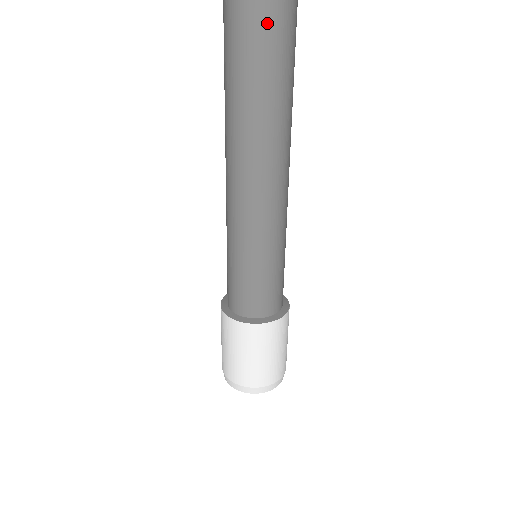
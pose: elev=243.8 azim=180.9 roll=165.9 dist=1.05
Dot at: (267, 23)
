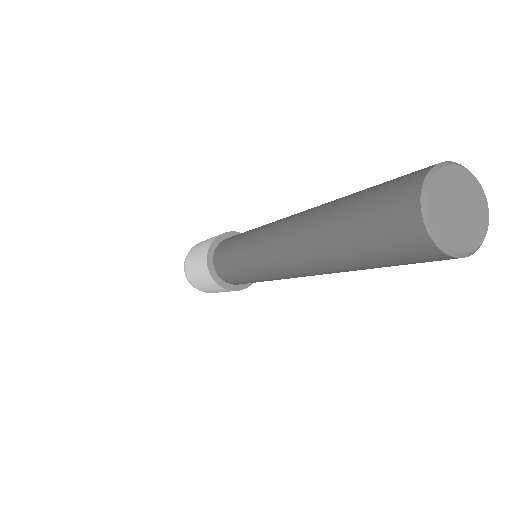
Dot at: (373, 256)
